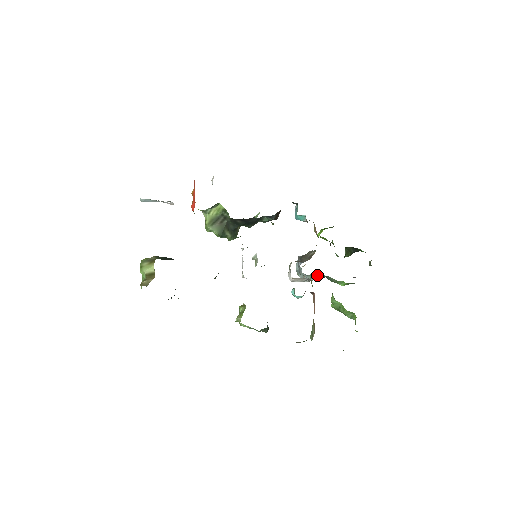
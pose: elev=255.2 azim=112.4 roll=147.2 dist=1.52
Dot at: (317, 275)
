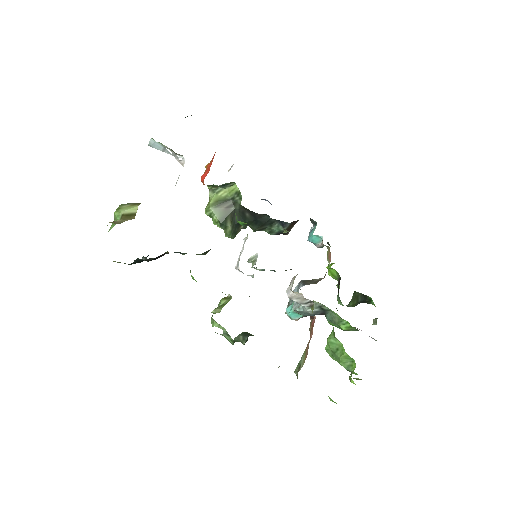
Dot at: (318, 305)
